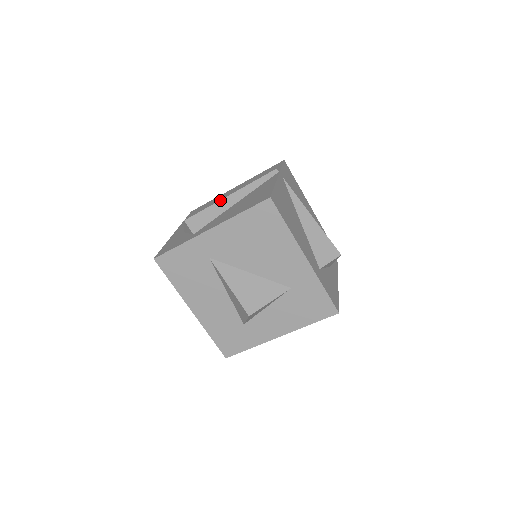
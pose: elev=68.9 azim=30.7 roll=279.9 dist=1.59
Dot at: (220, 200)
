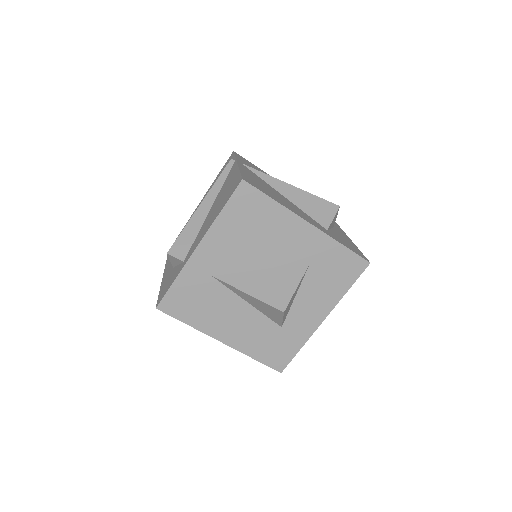
Dot at: (192, 215)
